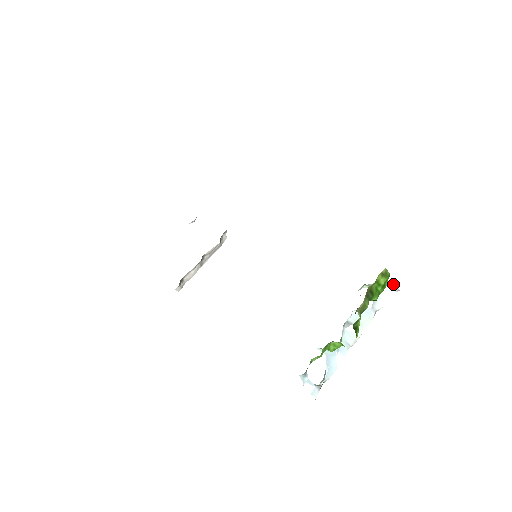
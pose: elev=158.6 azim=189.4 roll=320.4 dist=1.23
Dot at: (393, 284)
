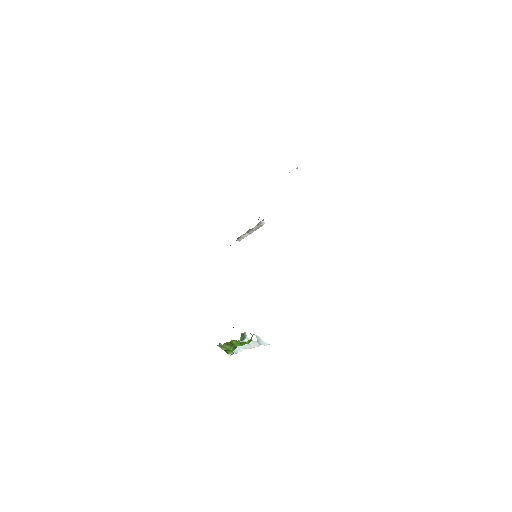
Dot at: occluded
